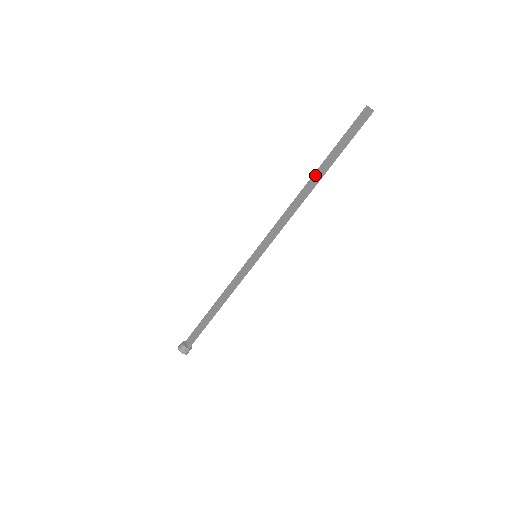
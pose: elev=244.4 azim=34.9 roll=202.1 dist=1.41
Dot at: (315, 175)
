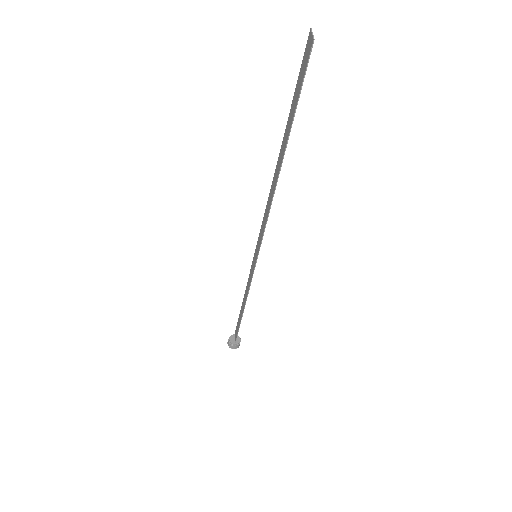
Dot at: (280, 152)
